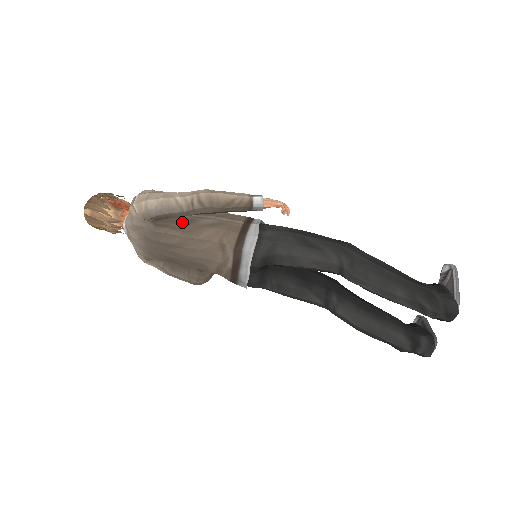
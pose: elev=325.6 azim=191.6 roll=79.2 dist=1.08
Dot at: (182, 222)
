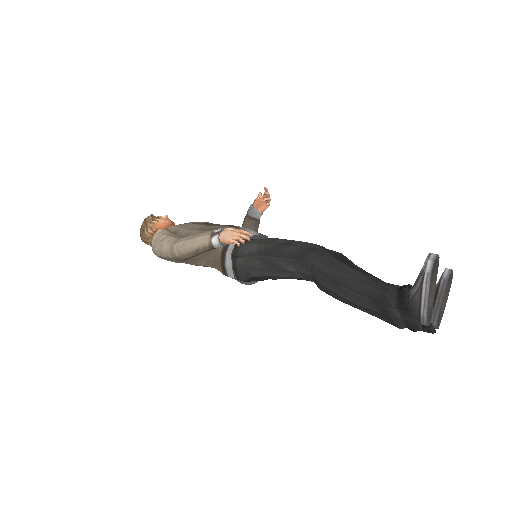
Dot at: occluded
